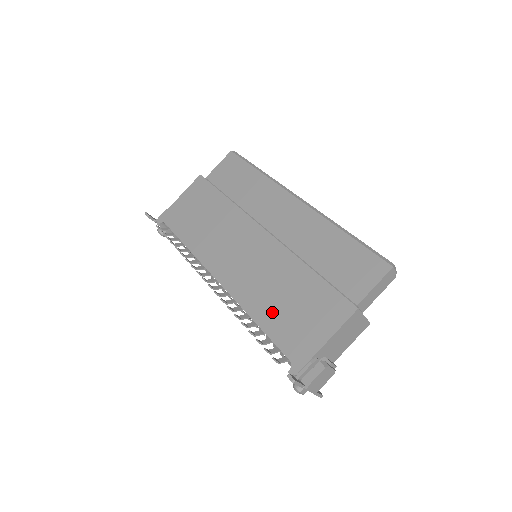
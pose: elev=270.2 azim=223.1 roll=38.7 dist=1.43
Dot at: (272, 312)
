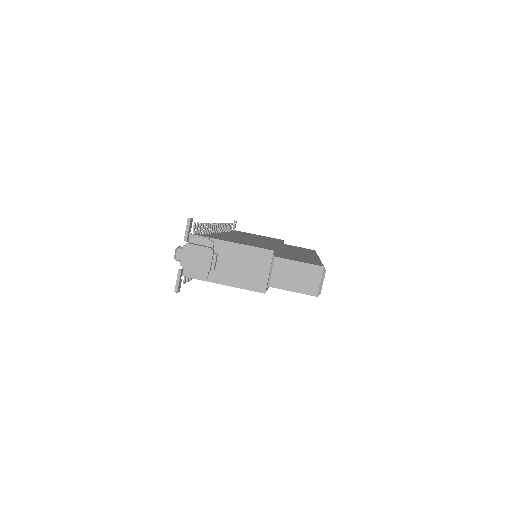
Dot at: (227, 237)
